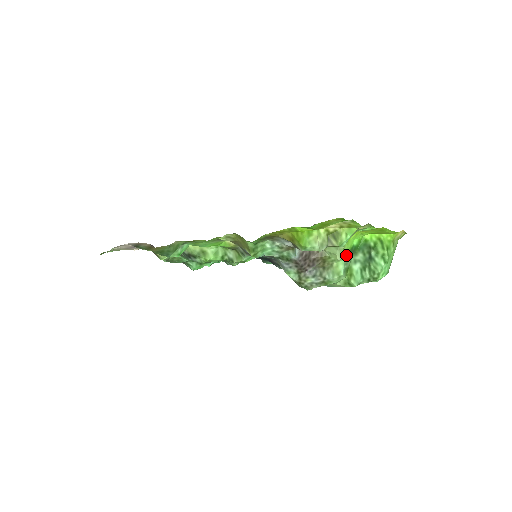
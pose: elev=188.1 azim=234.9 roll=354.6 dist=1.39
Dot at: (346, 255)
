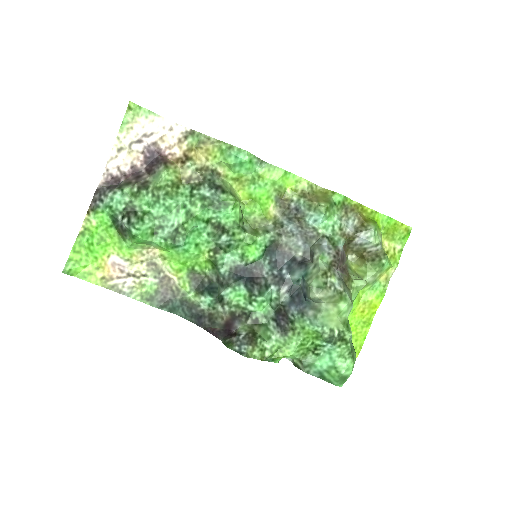
Dot at: occluded
